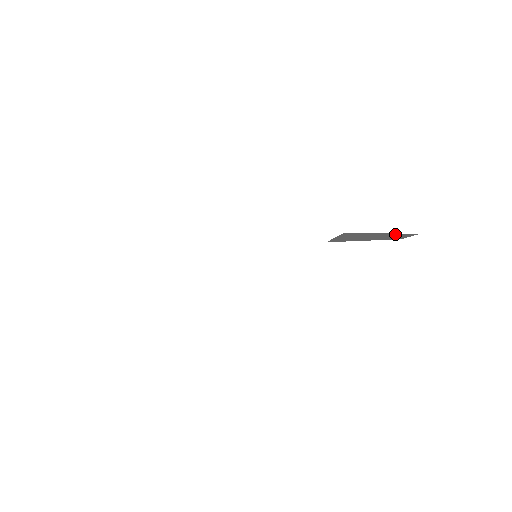
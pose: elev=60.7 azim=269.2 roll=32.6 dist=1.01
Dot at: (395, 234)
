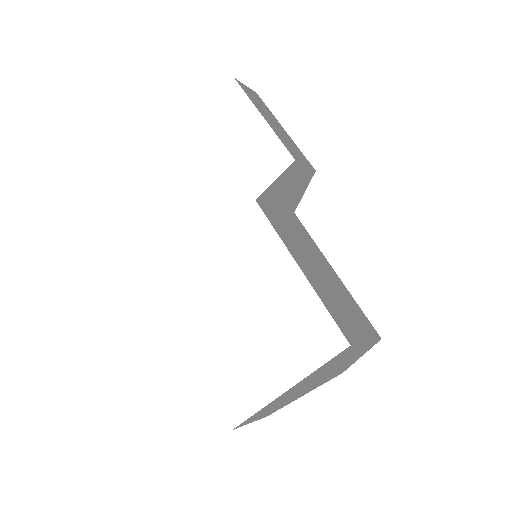
Dot at: (287, 173)
